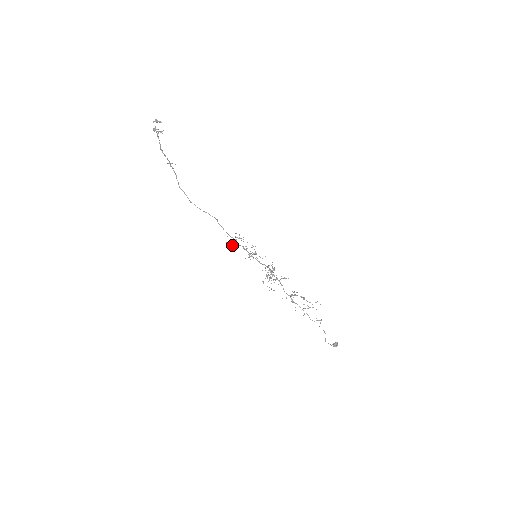
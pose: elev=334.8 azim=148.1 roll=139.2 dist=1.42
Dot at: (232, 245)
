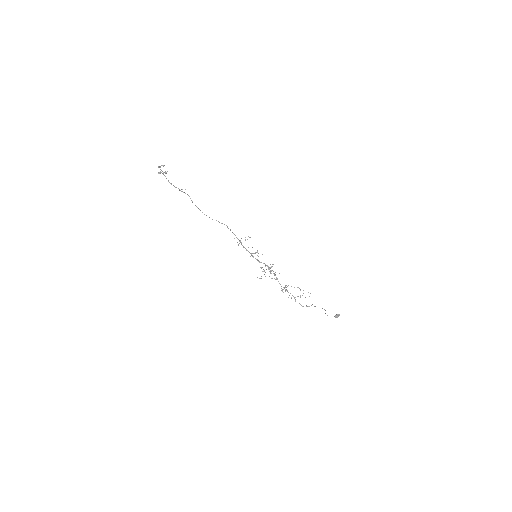
Dot at: occluded
